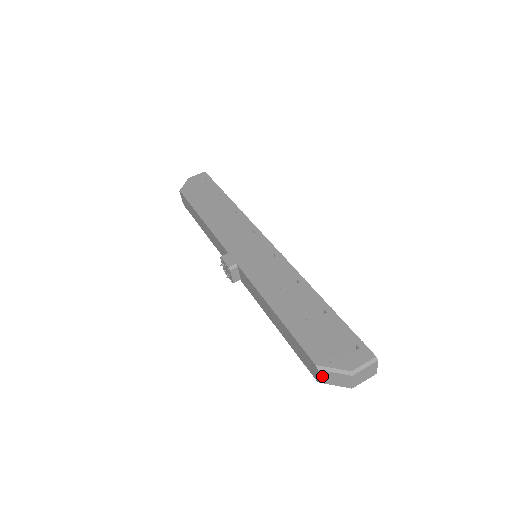
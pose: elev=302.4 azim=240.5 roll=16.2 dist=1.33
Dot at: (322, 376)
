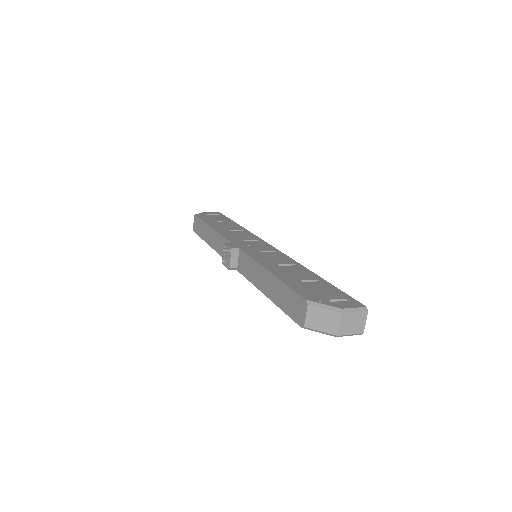
Dot at: (310, 315)
